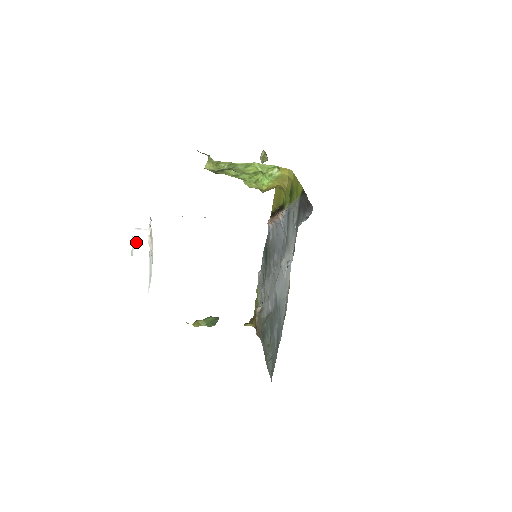
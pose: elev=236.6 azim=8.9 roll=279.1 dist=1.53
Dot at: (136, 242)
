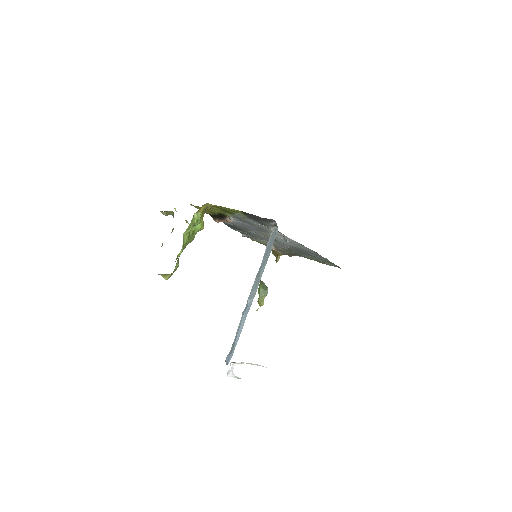
Dot at: (233, 374)
